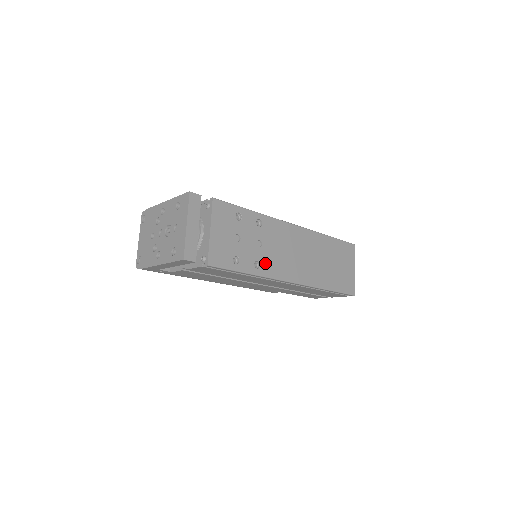
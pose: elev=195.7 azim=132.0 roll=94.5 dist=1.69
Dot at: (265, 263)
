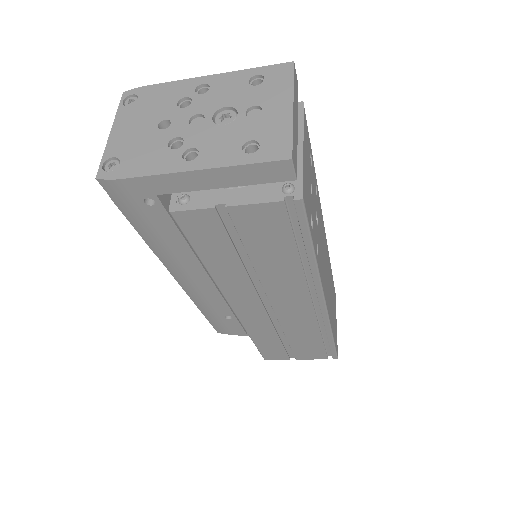
Dot at: (319, 253)
